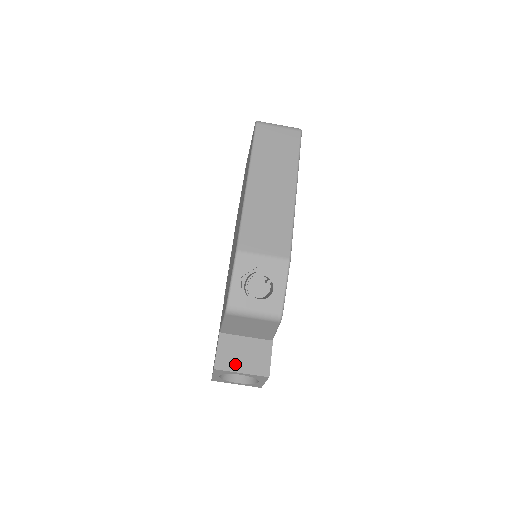
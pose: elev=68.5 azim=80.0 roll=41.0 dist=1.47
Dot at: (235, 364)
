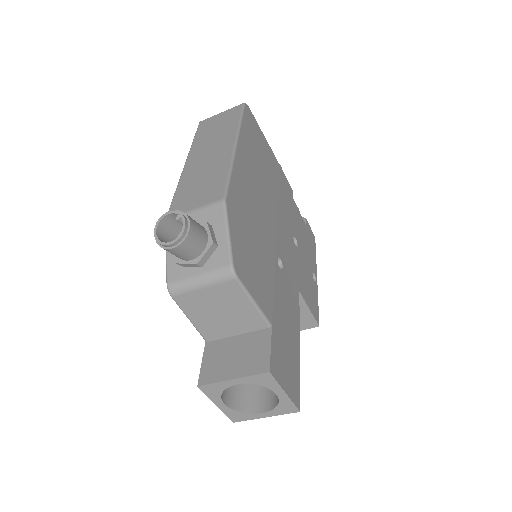
Dot at: (224, 371)
